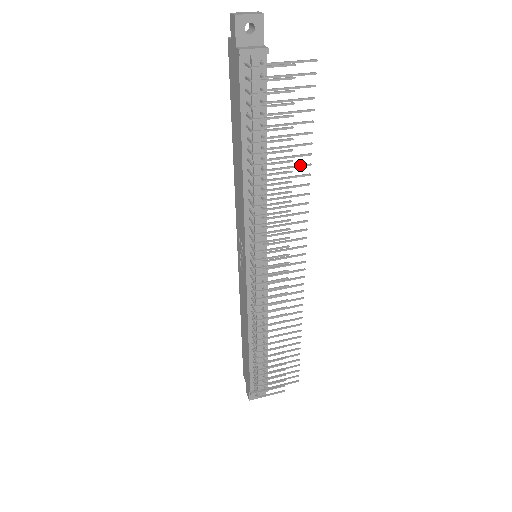
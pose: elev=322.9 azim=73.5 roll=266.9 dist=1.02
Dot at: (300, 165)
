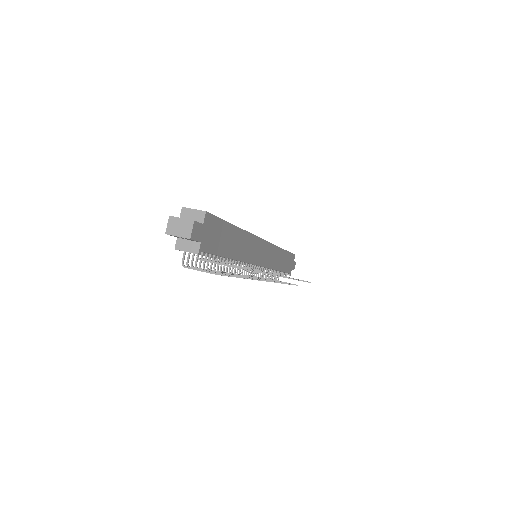
Dot at: occluded
